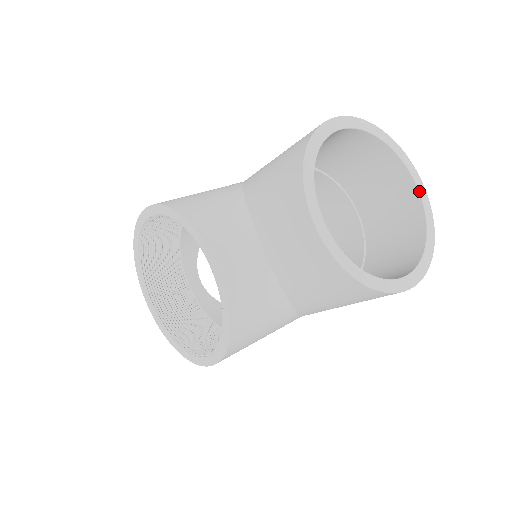
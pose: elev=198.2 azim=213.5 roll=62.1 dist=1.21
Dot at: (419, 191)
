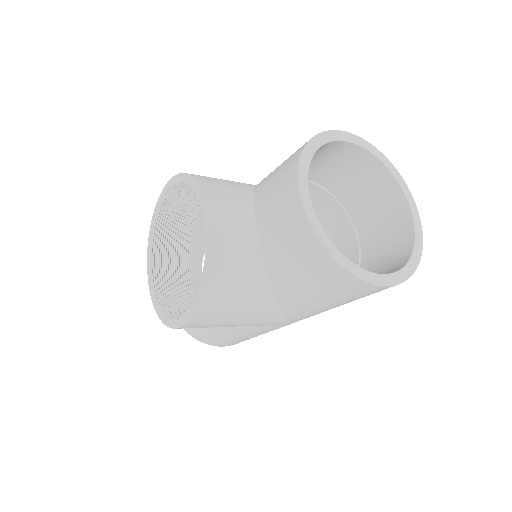
Dot at: (413, 218)
